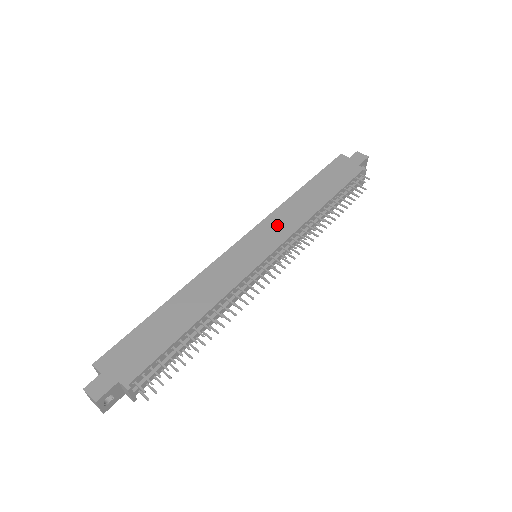
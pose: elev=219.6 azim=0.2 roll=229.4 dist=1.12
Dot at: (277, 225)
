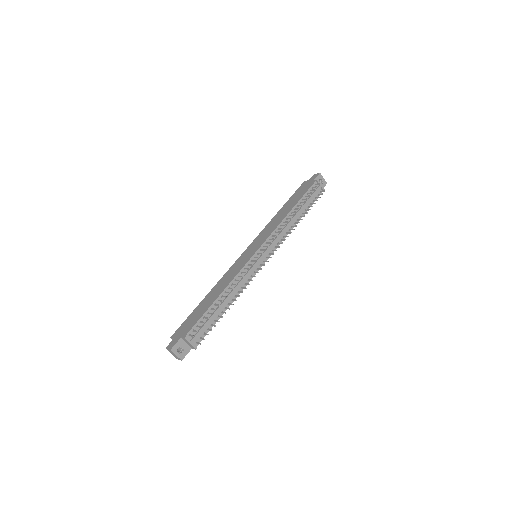
Dot at: (264, 234)
